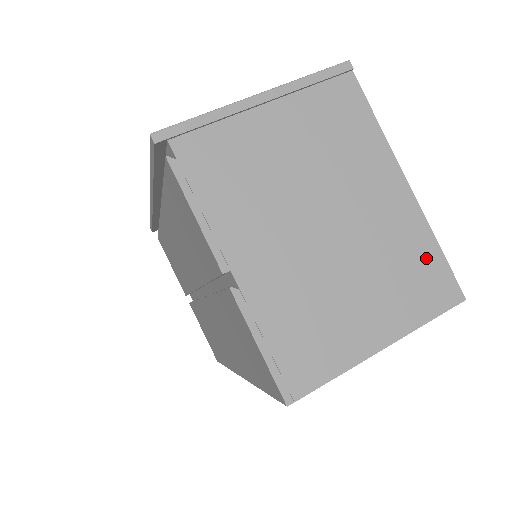
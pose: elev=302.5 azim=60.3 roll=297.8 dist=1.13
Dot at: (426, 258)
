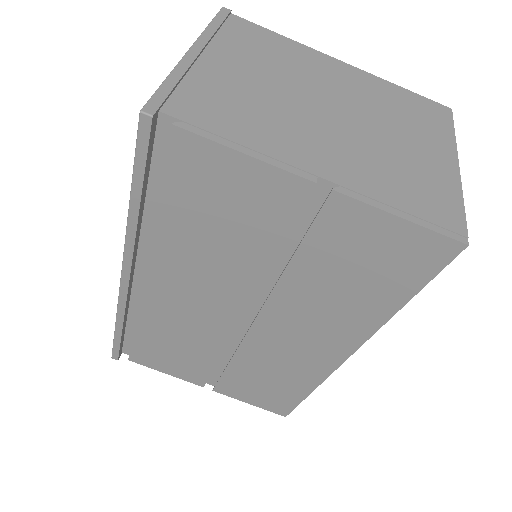
Dot at: (405, 98)
